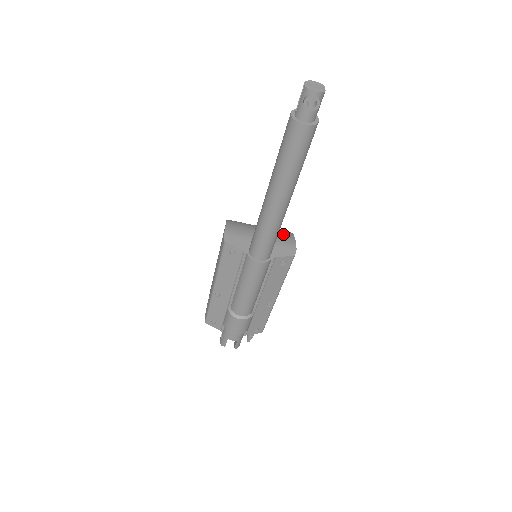
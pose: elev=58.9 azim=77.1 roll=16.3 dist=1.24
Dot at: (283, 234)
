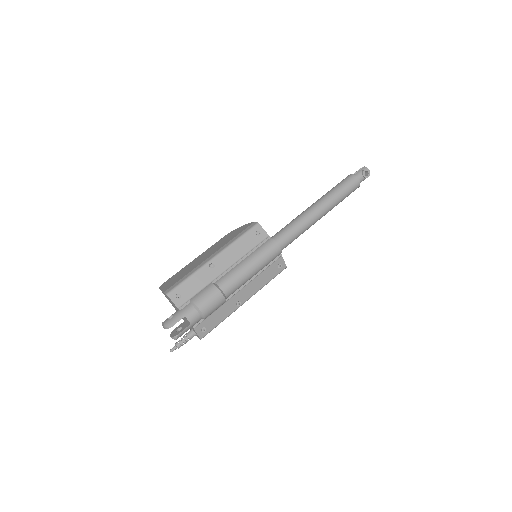
Dot at: occluded
